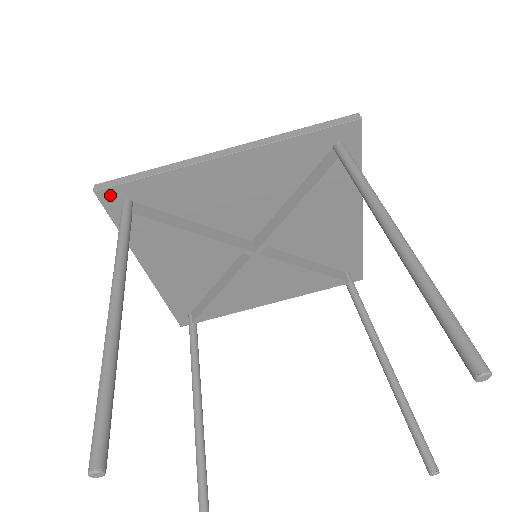
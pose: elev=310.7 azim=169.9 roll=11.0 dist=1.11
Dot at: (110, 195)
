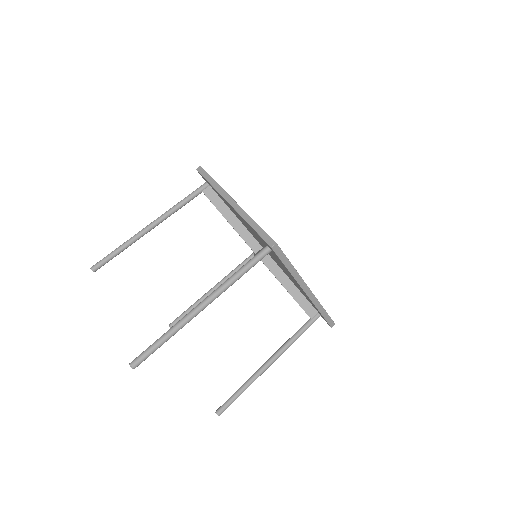
Dot at: occluded
